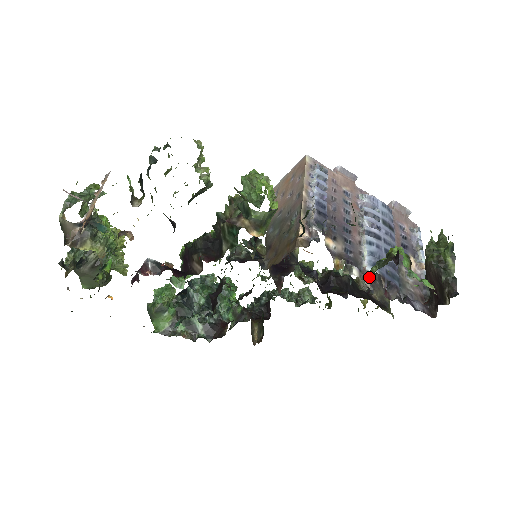
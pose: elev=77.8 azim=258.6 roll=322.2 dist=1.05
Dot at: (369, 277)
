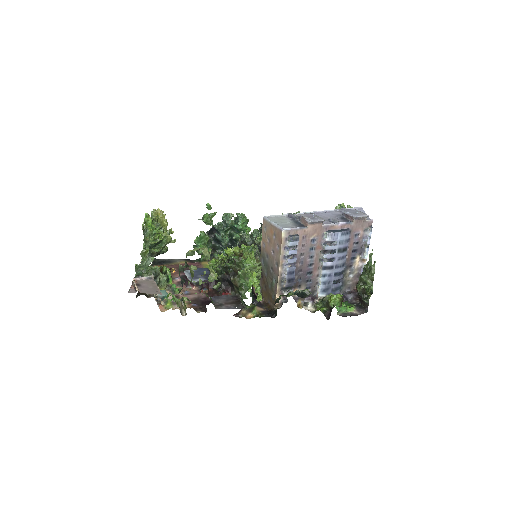
Dot at: occluded
